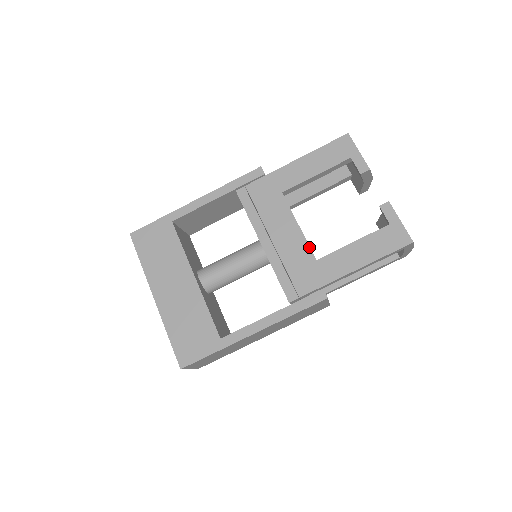
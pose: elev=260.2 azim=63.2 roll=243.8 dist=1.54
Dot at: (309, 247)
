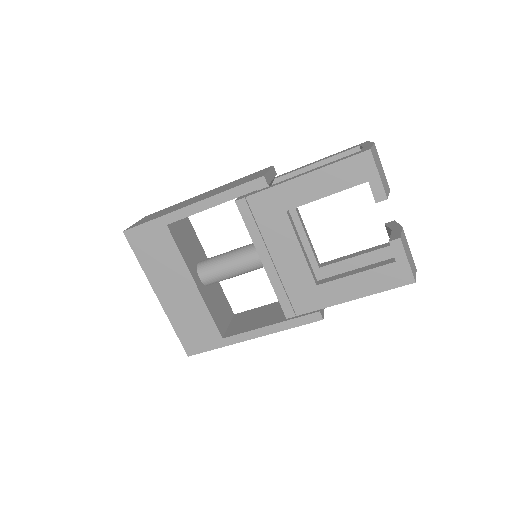
Dot at: (310, 272)
